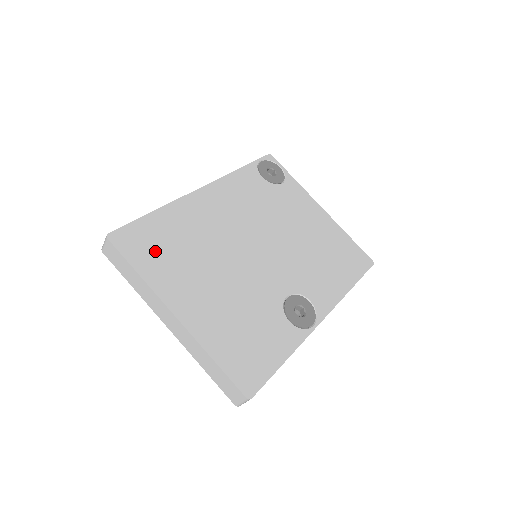
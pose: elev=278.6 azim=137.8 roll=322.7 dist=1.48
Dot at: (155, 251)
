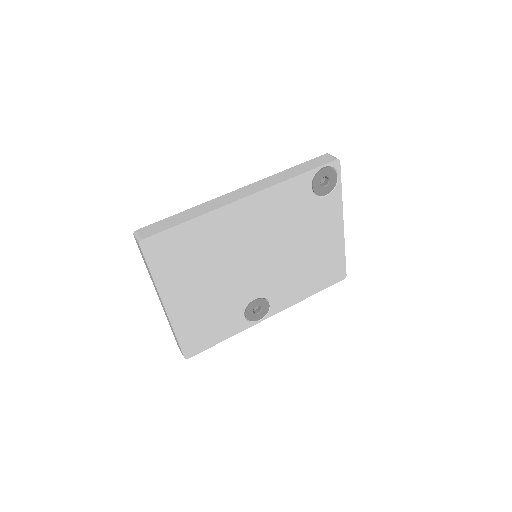
Dot at: (173, 258)
